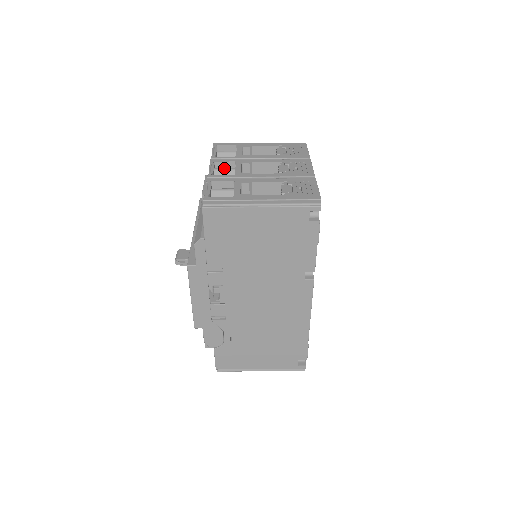
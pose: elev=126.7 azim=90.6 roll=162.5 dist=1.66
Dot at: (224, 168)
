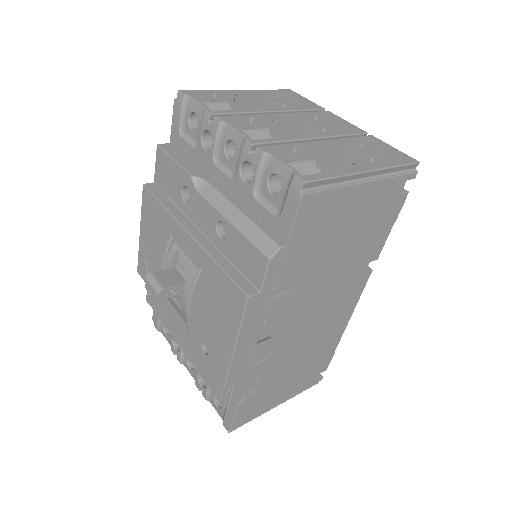
Dot at: (252, 128)
